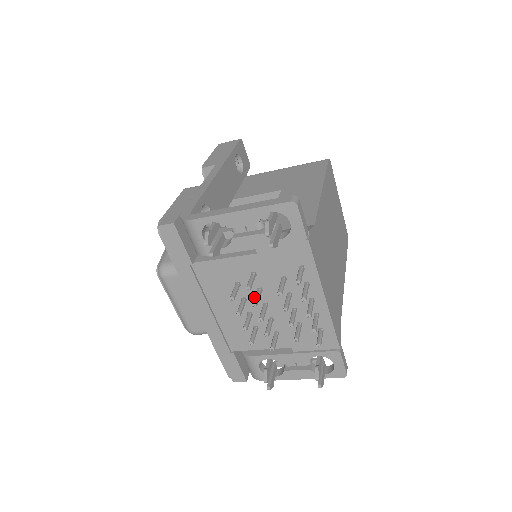
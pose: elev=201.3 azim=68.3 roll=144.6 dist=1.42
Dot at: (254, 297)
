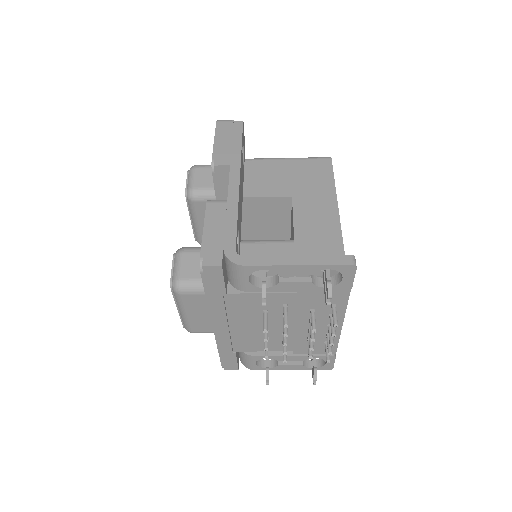
Dot at: (276, 320)
